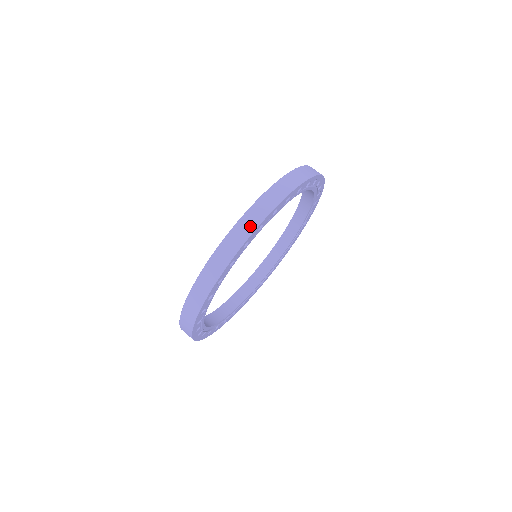
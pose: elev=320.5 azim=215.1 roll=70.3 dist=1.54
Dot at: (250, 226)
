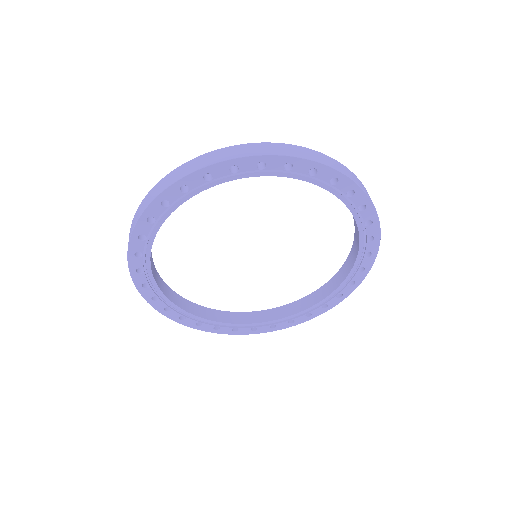
Dot at: (169, 181)
